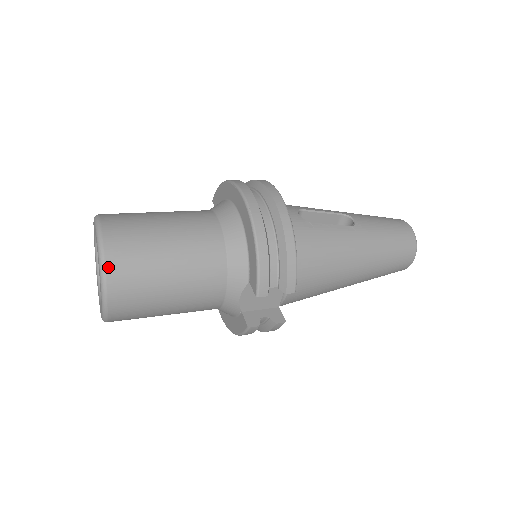
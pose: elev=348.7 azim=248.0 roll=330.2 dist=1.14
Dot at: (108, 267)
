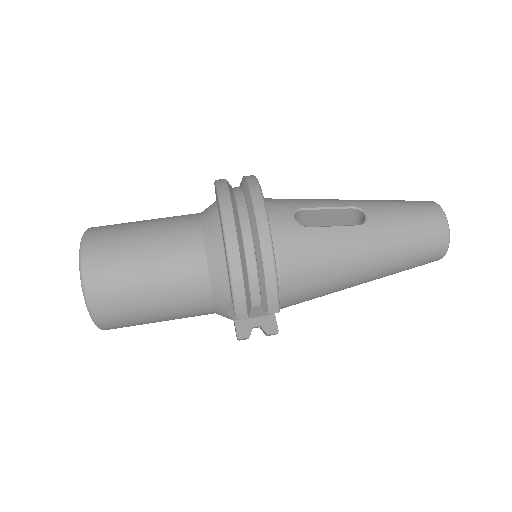
Dot at: (89, 292)
